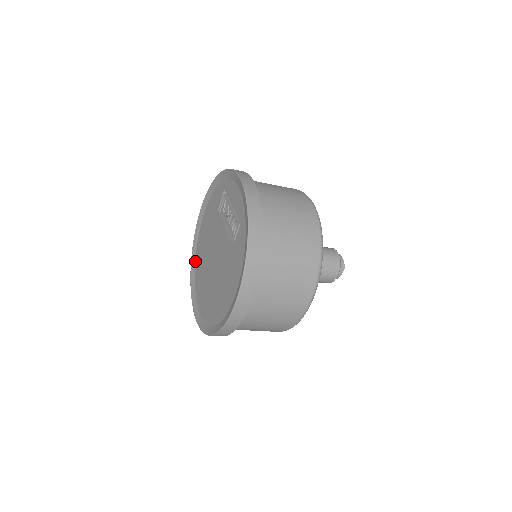
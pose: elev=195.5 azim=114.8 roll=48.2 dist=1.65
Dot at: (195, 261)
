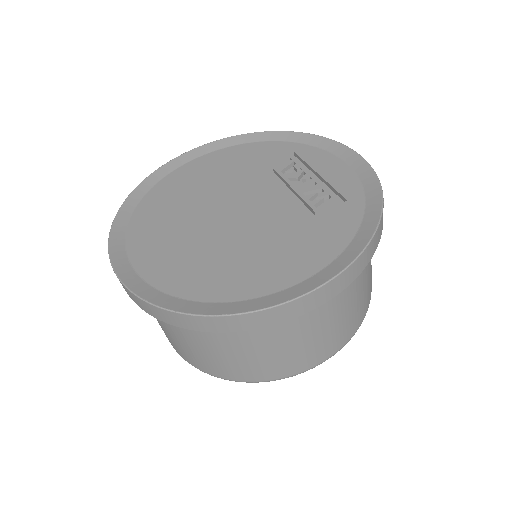
Dot at: (145, 194)
